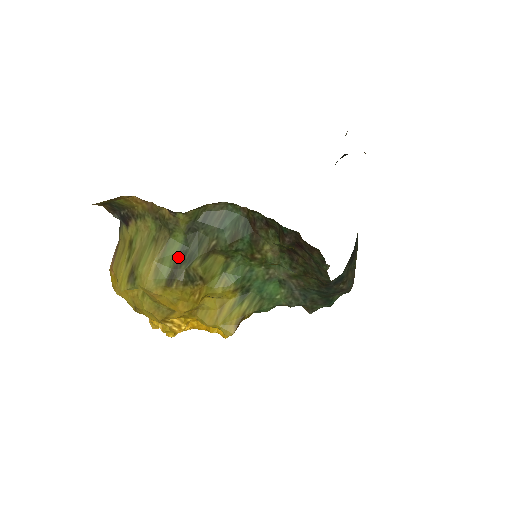
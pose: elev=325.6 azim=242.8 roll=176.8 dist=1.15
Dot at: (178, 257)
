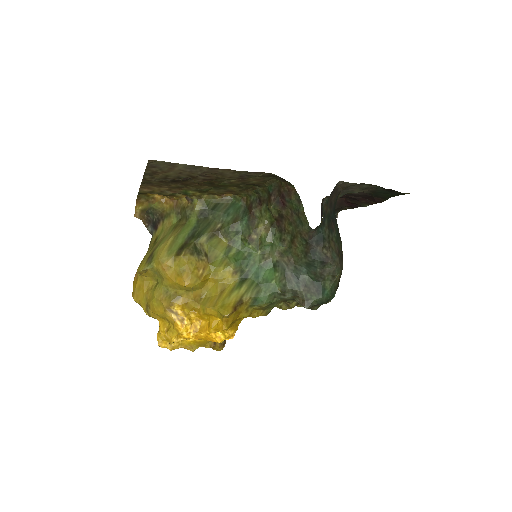
Dot at: (190, 235)
